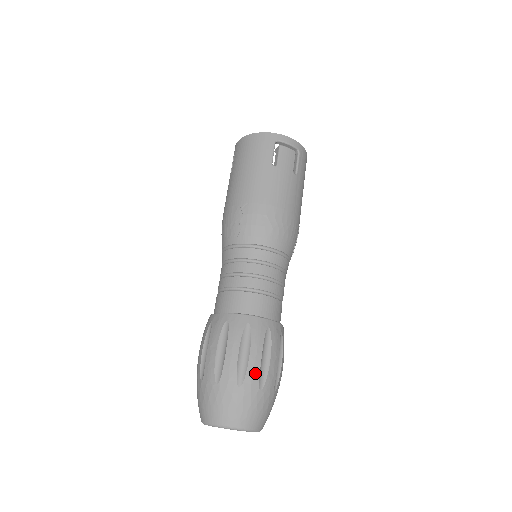
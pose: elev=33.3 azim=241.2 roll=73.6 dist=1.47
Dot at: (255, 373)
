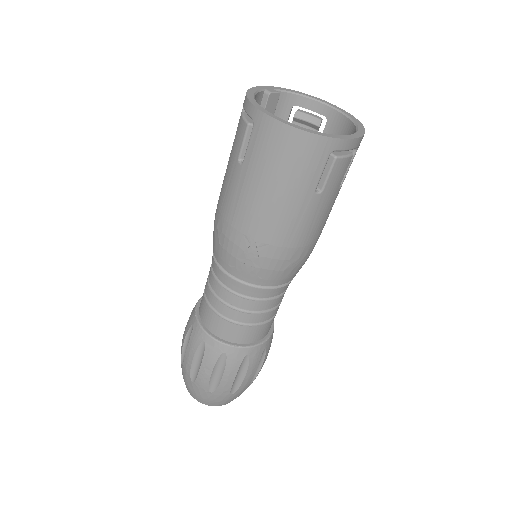
Dot at: (247, 383)
